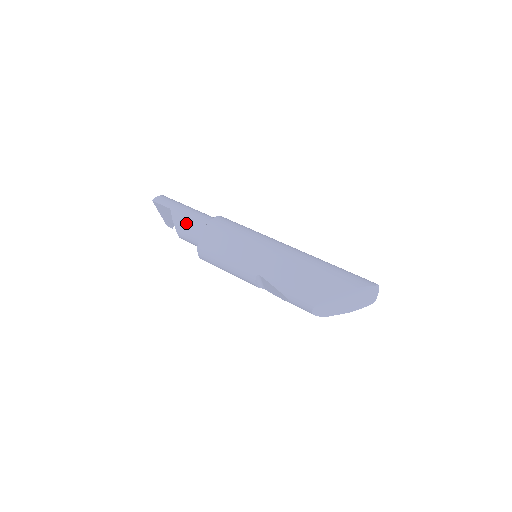
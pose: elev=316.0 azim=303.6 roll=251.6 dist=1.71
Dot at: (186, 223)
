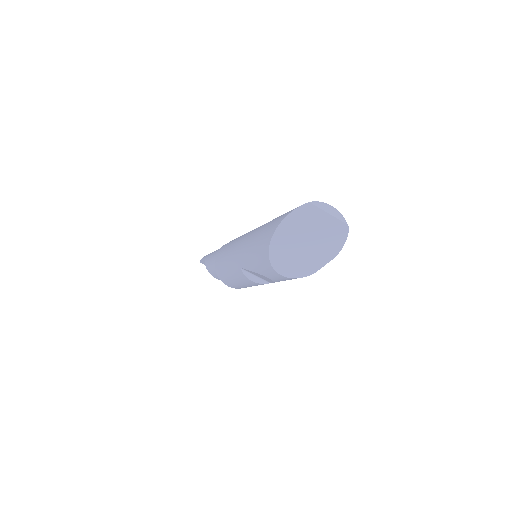
Dot at: (209, 263)
